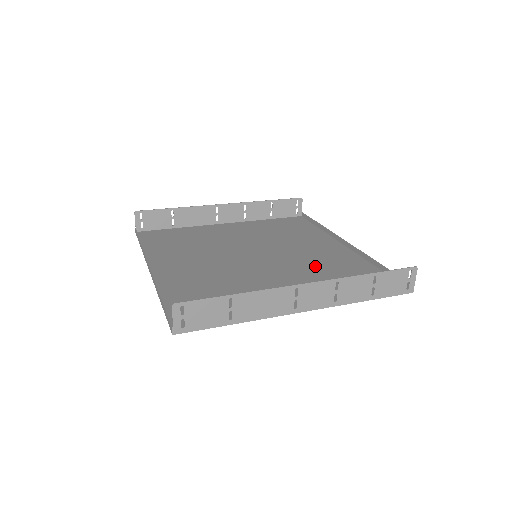
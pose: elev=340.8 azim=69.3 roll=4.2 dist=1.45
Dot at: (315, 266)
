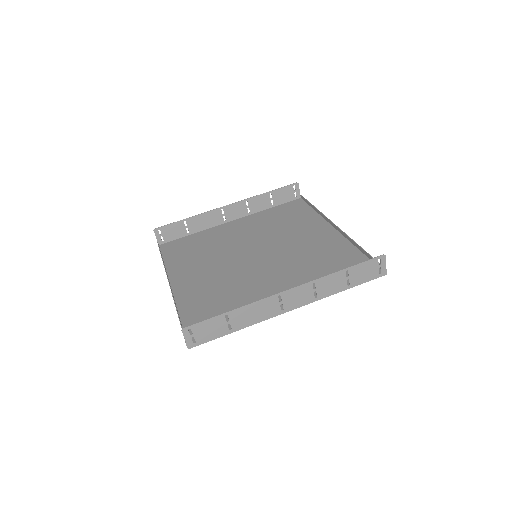
Dot at: (305, 258)
